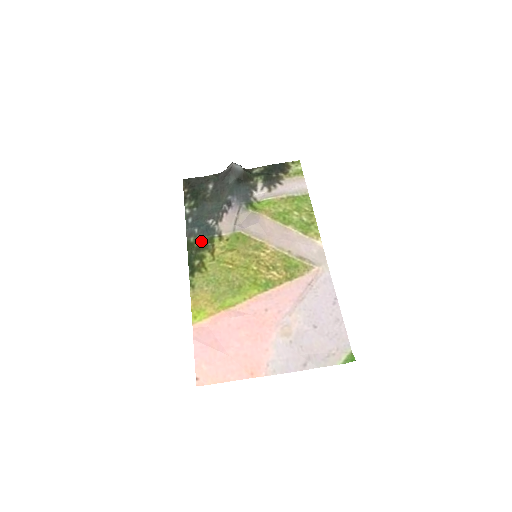
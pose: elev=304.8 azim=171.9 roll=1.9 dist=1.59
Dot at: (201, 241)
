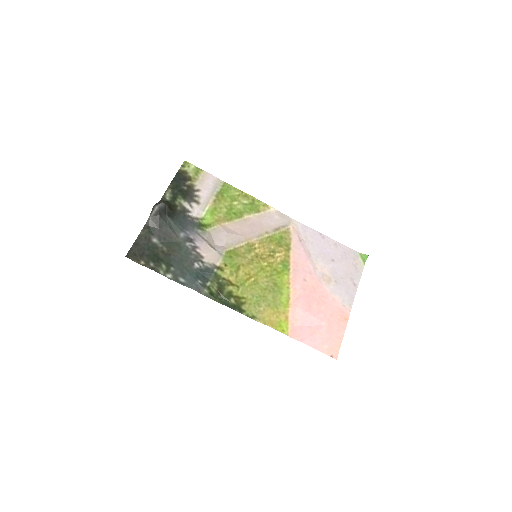
Dot at: (212, 285)
